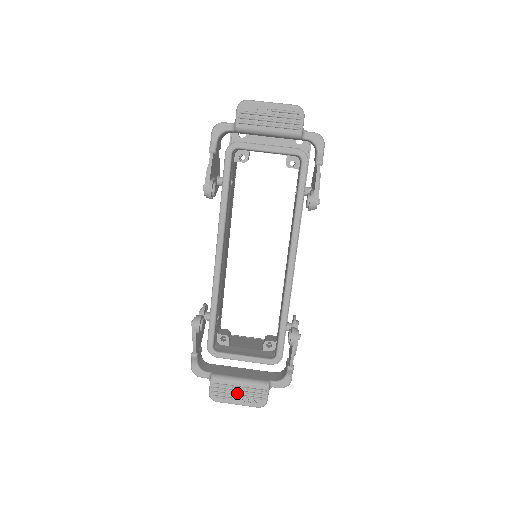
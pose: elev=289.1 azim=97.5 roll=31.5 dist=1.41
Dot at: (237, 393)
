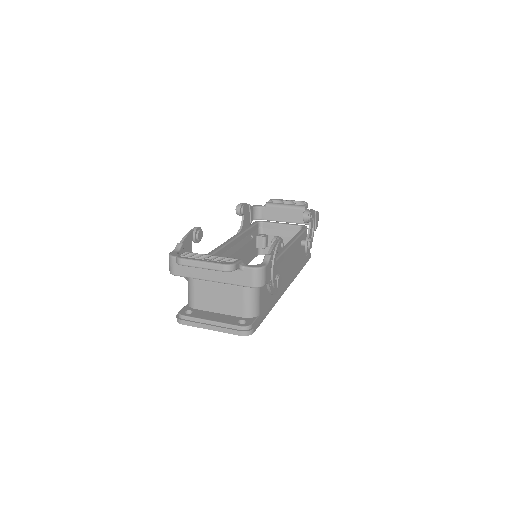
Dot at: (207, 258)
